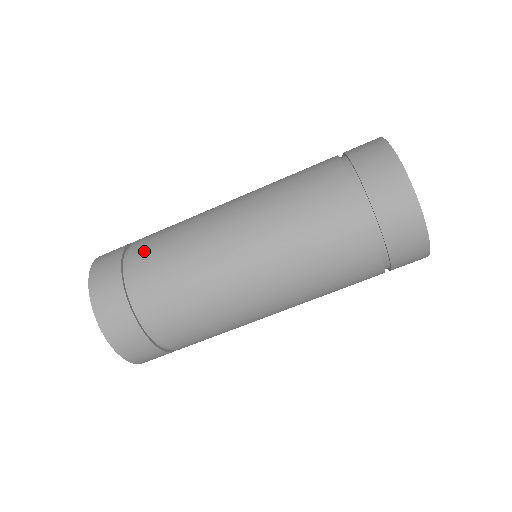
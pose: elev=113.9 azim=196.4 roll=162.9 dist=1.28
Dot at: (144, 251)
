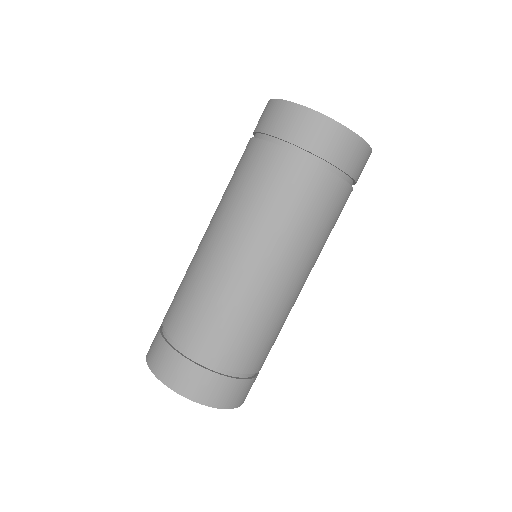
Dot at: (191, 332)
